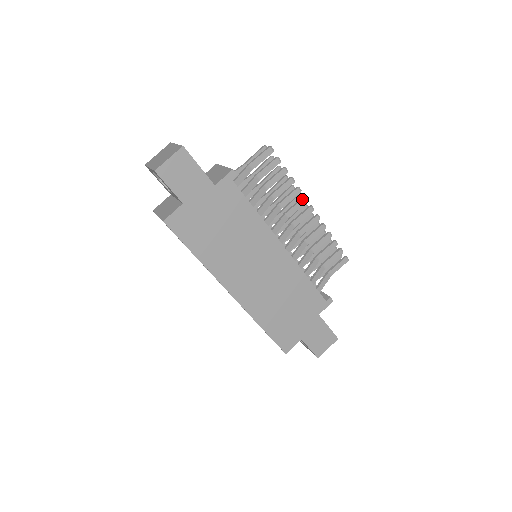
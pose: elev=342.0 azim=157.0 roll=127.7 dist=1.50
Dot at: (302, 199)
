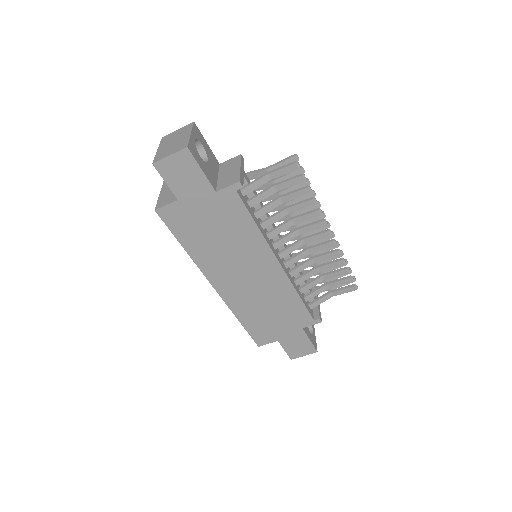
Dot at: (320, 222)
